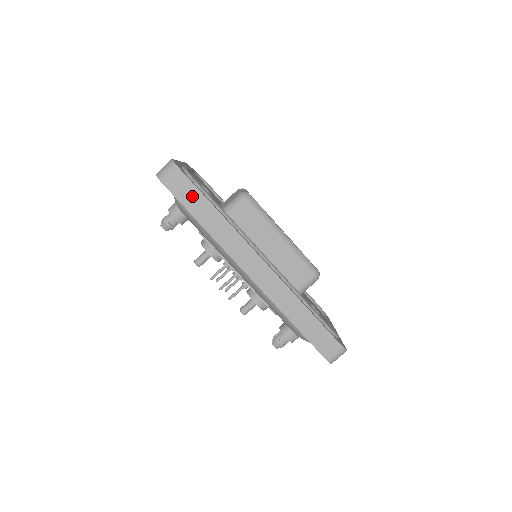
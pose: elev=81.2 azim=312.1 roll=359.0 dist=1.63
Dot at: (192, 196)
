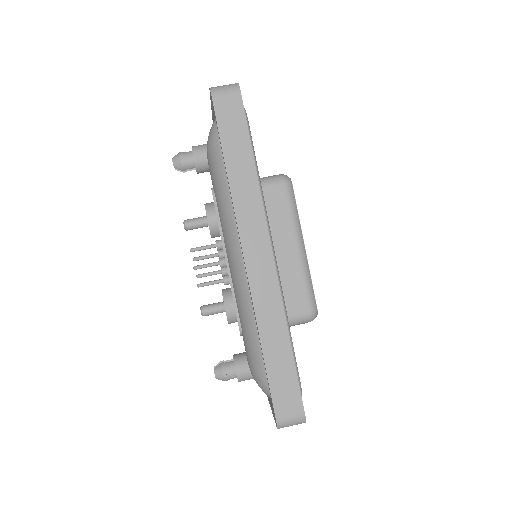
Dot at: (236, 132)
